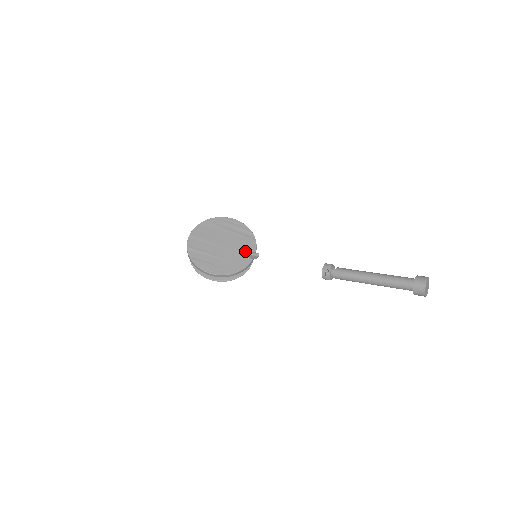
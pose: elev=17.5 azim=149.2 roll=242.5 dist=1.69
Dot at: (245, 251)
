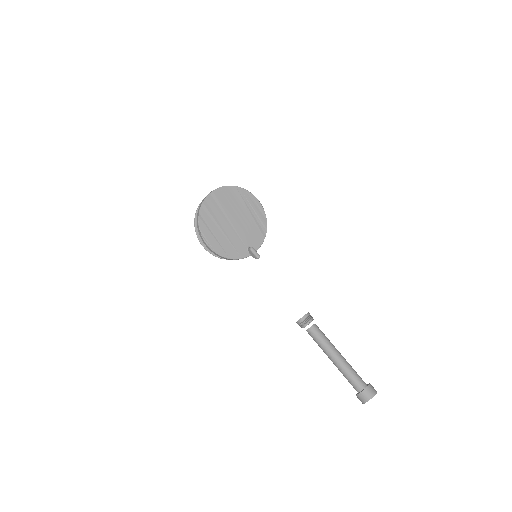
Dot at: (250, 243)
